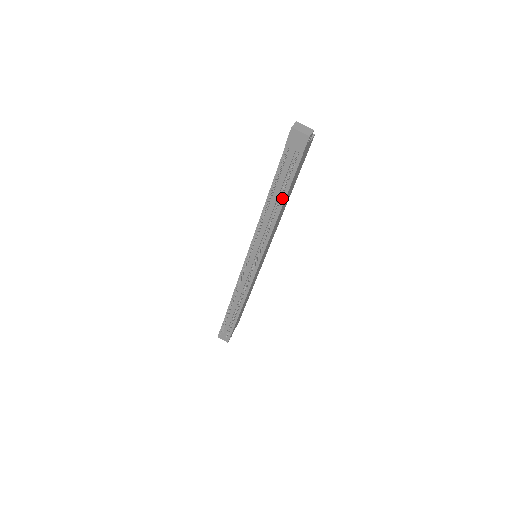
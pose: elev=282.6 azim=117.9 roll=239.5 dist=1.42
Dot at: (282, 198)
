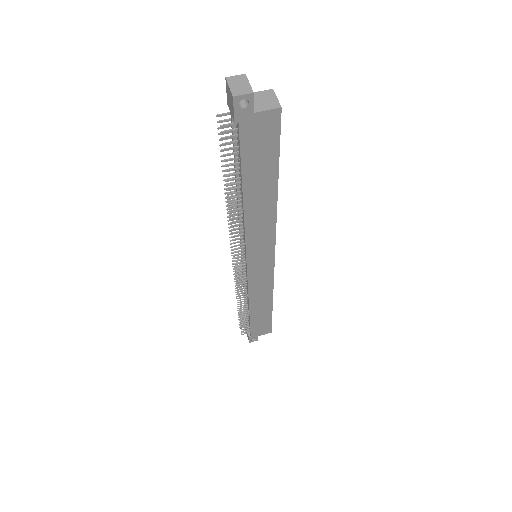
Dot at: (241, 185)
